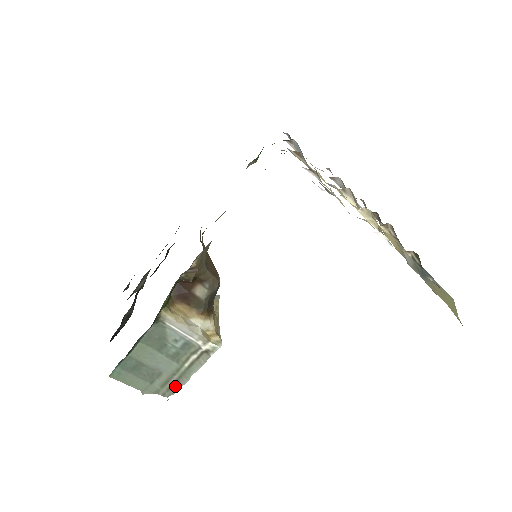
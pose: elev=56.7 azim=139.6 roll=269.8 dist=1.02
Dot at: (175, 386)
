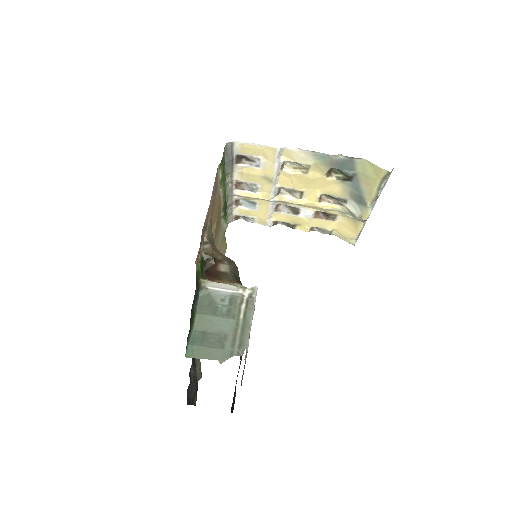
Dot at: (243, 341)
